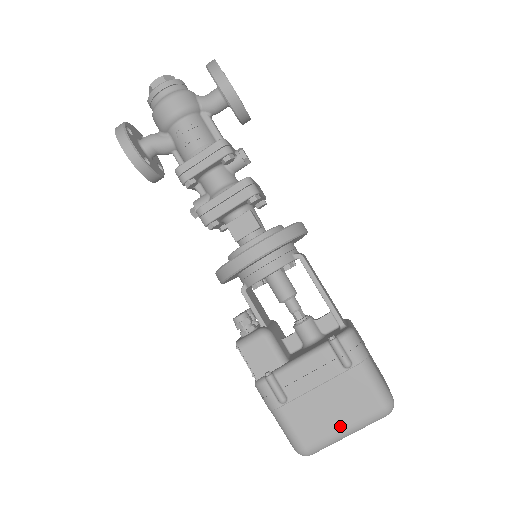
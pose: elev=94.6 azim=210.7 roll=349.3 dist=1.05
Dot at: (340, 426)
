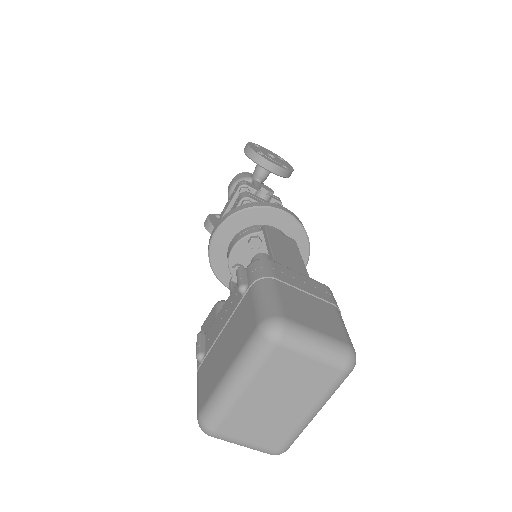
Dot at: (225, 369)
